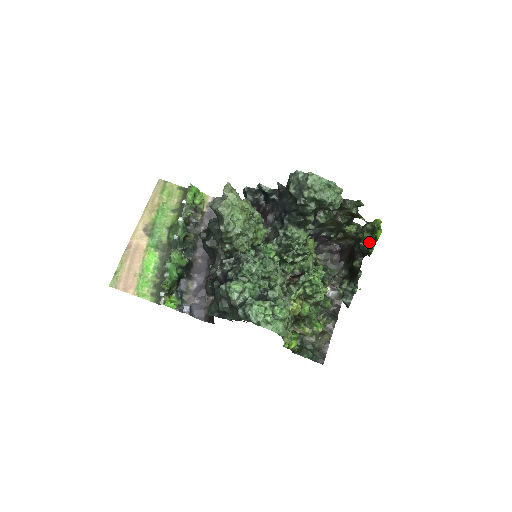
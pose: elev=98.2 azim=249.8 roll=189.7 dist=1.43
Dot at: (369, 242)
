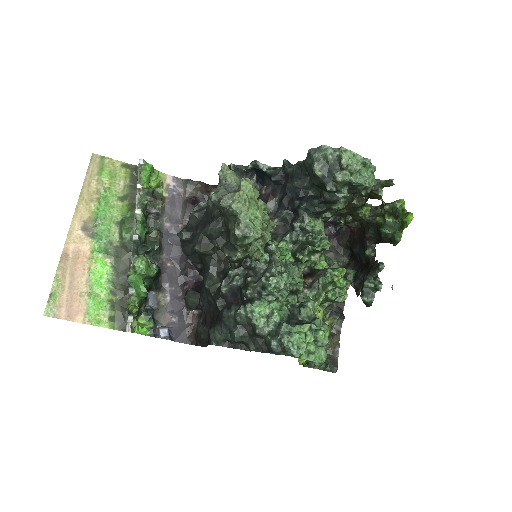
Dot at: (393, 228)
